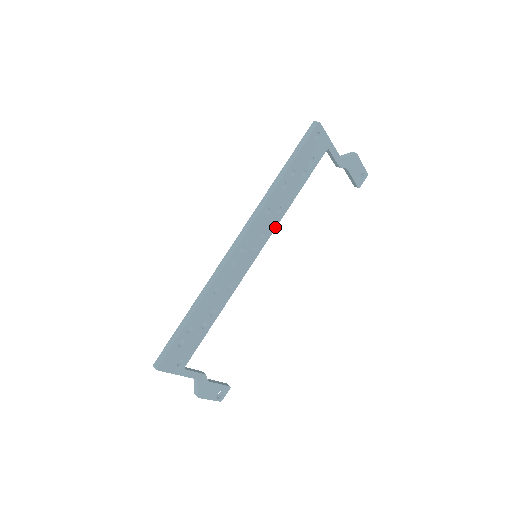
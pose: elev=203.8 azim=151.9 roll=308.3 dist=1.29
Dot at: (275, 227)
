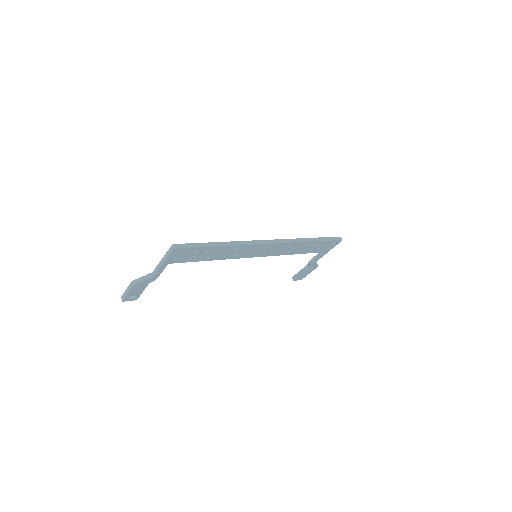
Dot at: (277, 255)
